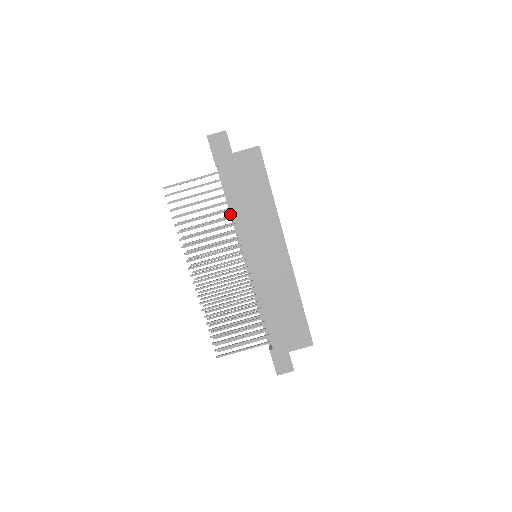
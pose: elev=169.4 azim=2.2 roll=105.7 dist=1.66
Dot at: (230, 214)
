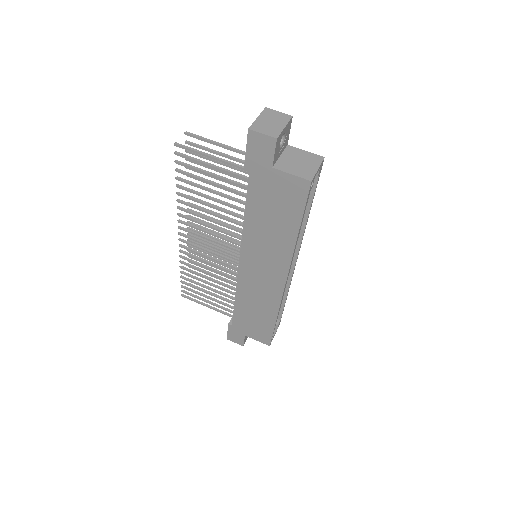
Dot at: occluded
